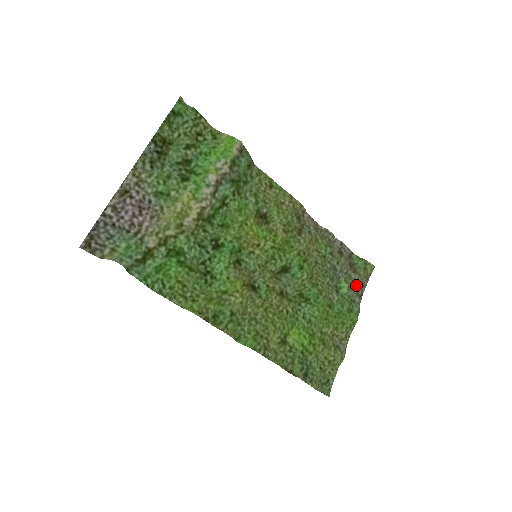
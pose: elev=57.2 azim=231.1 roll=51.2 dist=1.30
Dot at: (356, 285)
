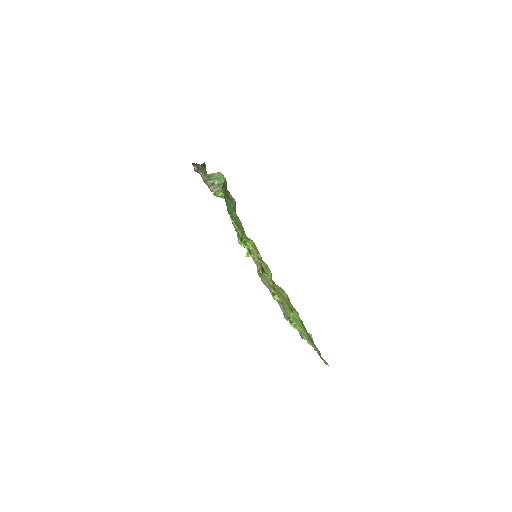
Dot at: occluded
